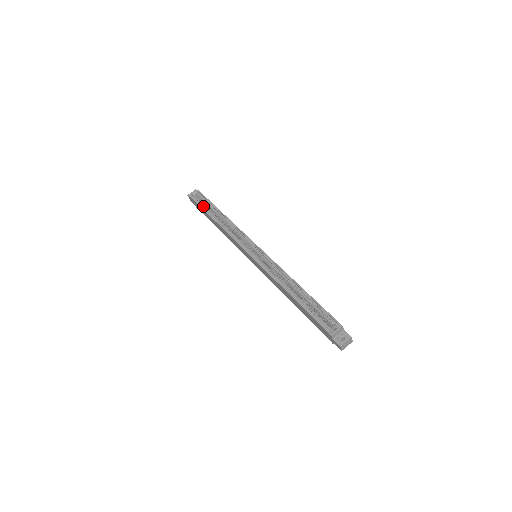
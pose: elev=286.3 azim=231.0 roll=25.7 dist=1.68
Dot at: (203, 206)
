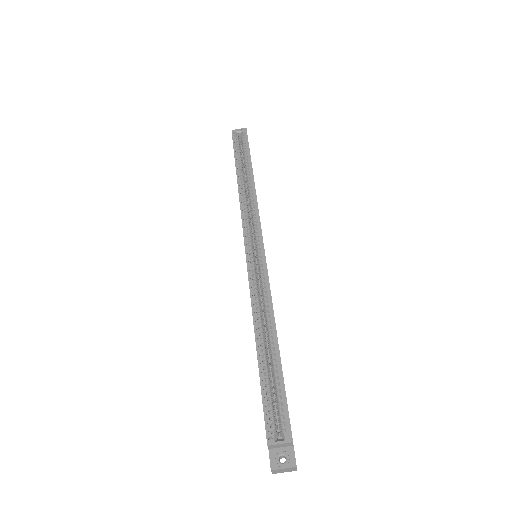
Dot at: (238, 153)
